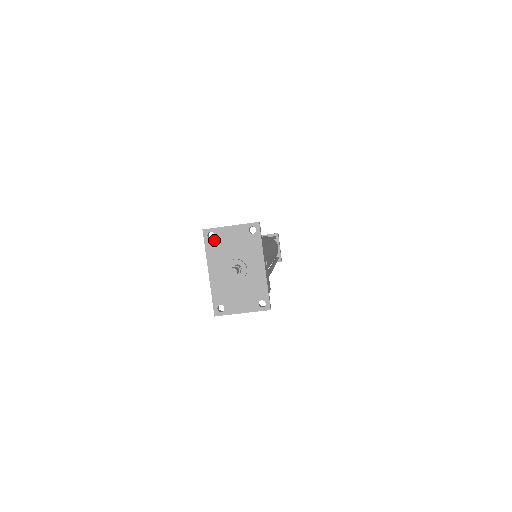
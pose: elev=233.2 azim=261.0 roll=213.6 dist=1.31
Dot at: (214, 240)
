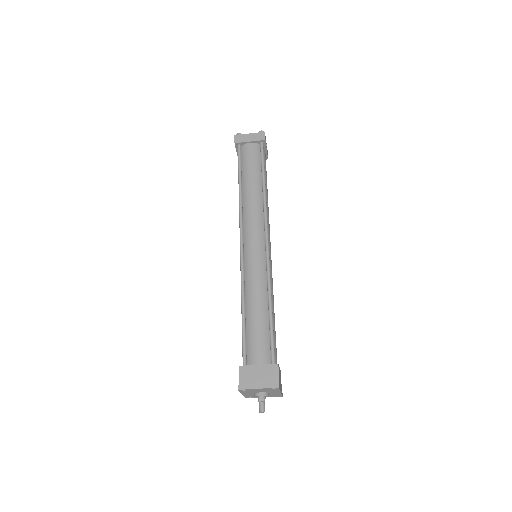
Dot at: (246, 391)
